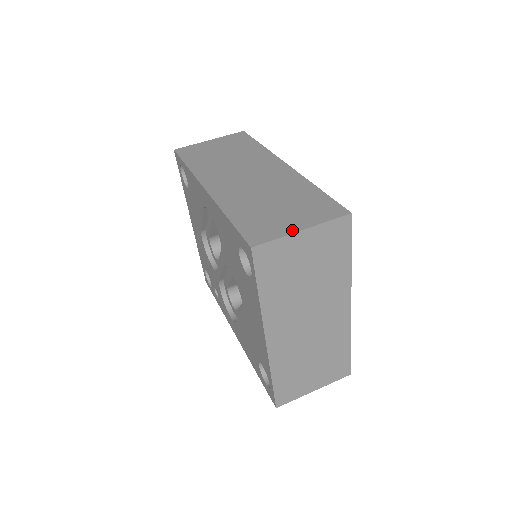
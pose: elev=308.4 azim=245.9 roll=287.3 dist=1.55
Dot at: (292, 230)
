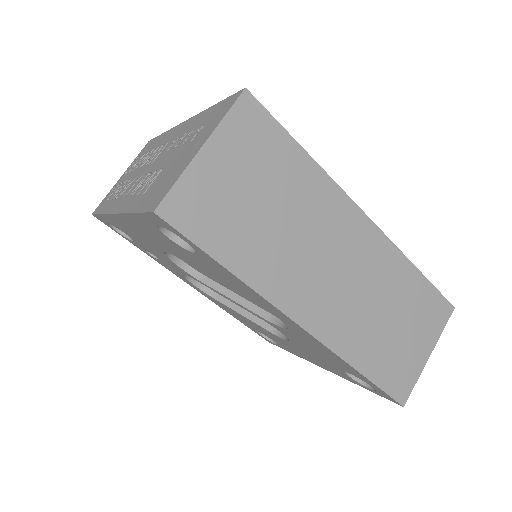
Dot at: (423, 362)
